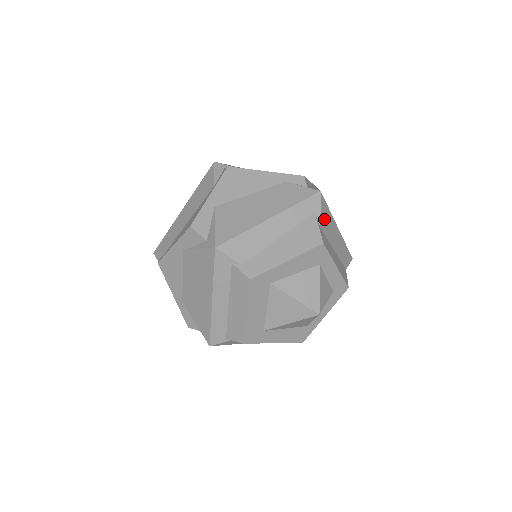
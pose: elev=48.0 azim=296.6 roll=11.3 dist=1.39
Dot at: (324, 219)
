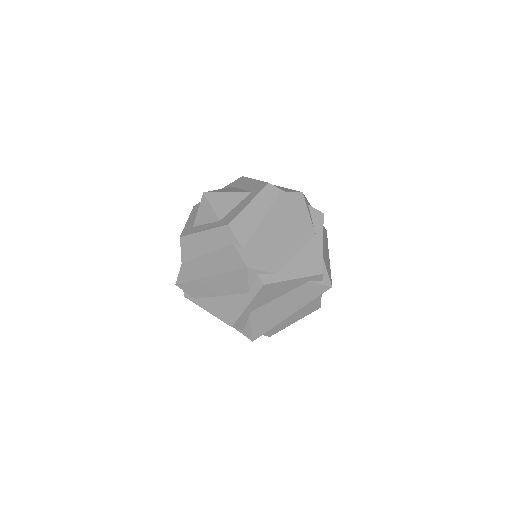
Dot at: occluded
